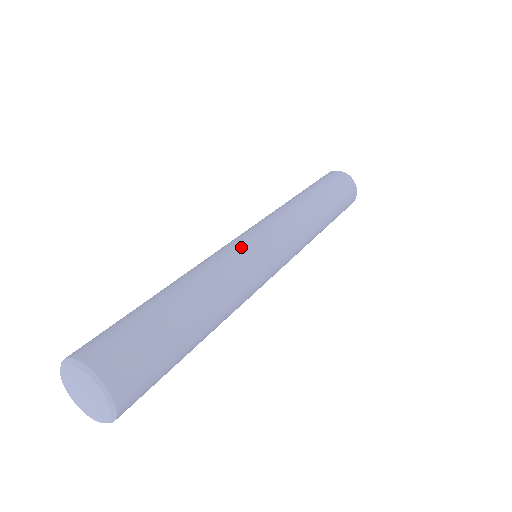
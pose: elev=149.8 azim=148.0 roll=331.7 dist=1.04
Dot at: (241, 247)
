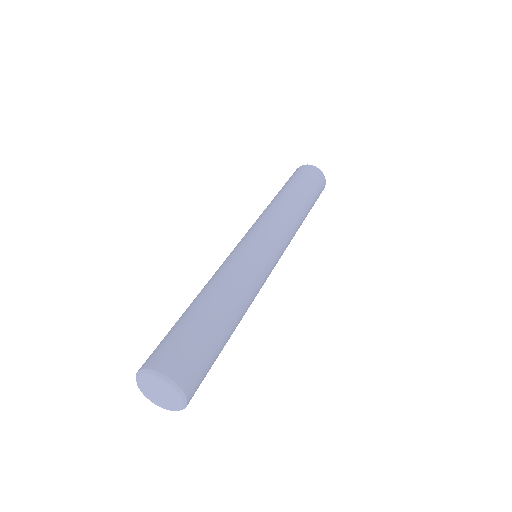
Dot at: (248, 254)
